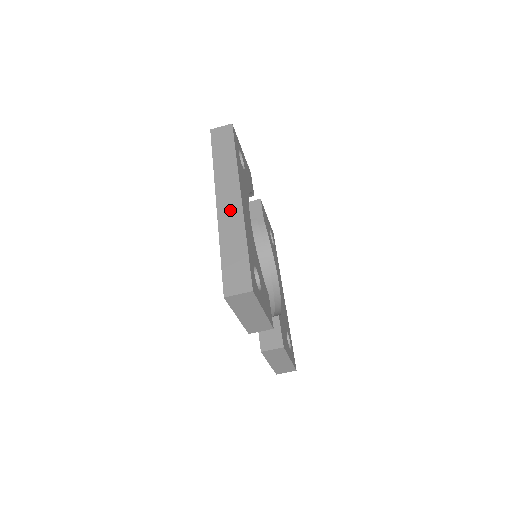
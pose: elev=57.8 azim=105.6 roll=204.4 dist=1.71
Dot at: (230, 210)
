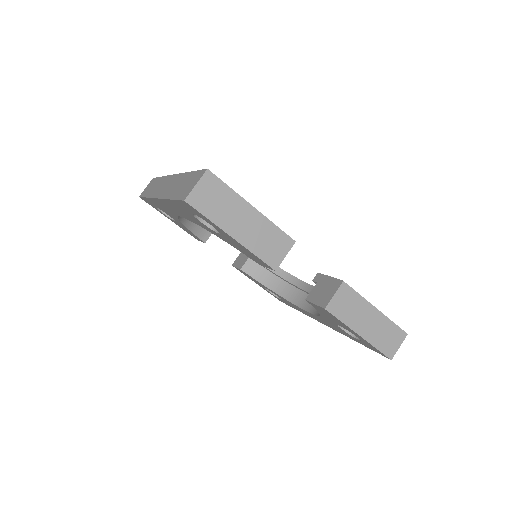
Dot at: (168, 186)
